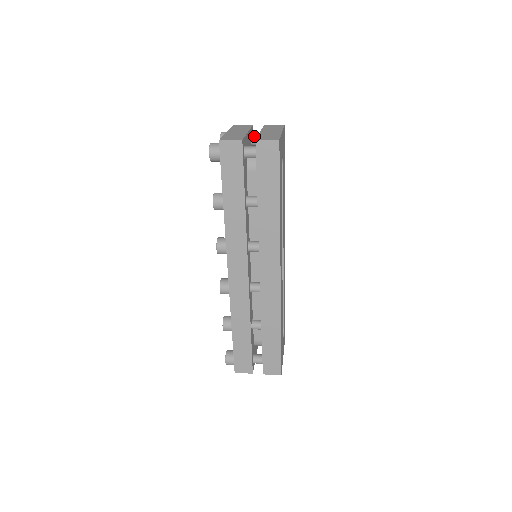
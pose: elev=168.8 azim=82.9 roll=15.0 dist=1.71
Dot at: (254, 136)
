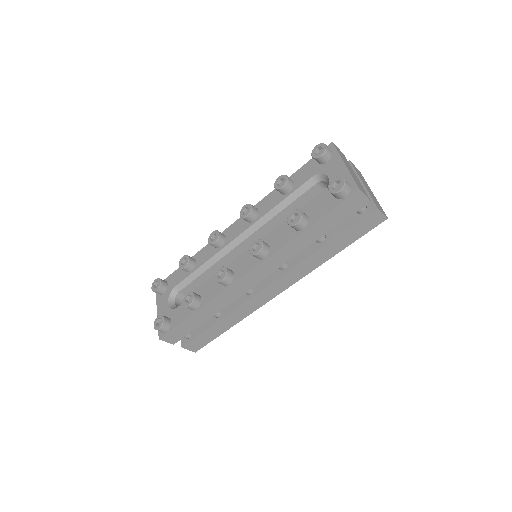
Dot at: occluded
